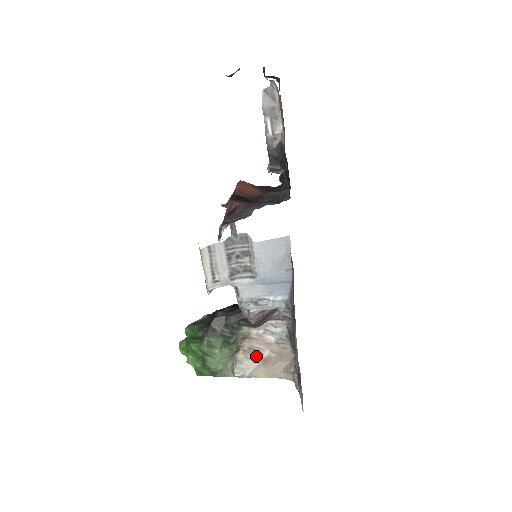
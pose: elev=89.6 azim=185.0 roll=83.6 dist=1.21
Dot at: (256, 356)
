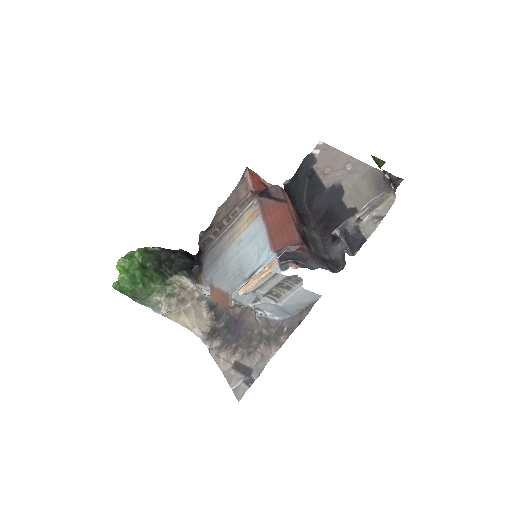
Dot at: (181, 305)
